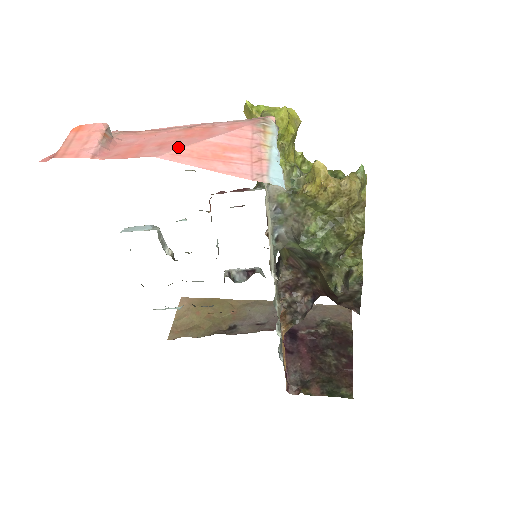
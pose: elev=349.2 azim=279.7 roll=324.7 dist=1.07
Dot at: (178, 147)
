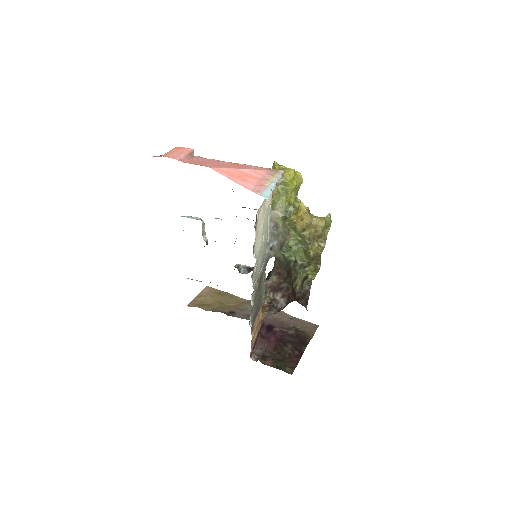
Dot at: (223, 167)
